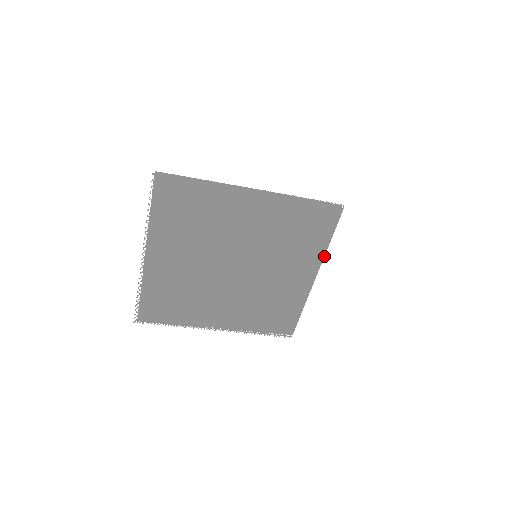
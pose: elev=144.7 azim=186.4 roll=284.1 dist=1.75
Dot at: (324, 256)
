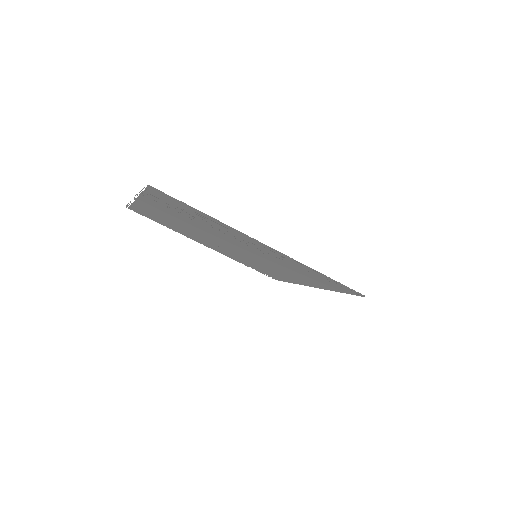
Dot at: occluded
